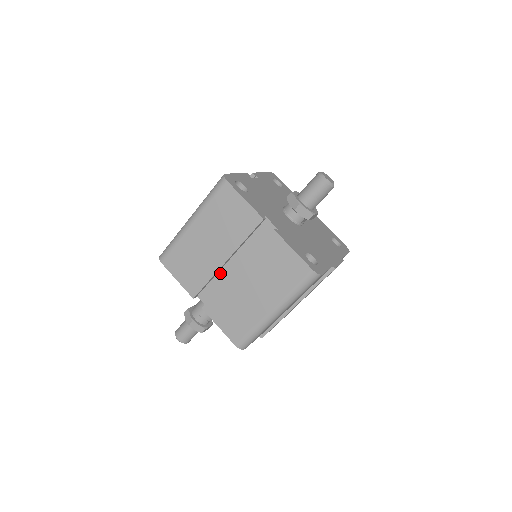
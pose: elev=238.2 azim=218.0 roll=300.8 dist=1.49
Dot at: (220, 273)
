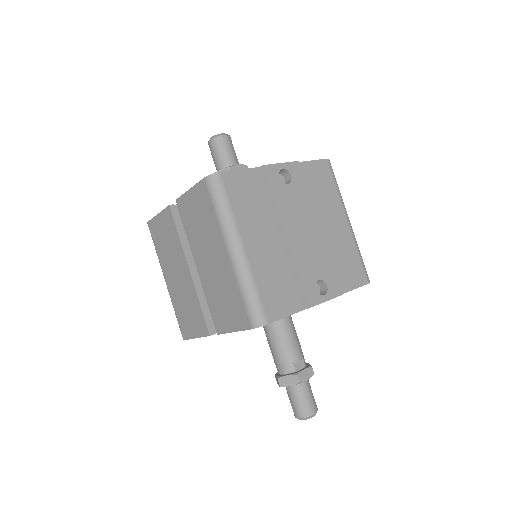
Dot at: occluded
